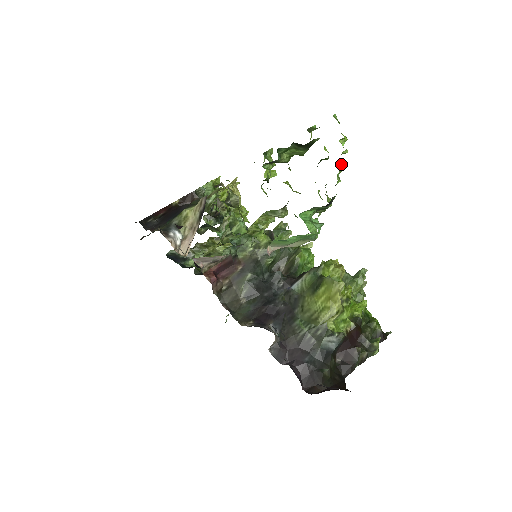
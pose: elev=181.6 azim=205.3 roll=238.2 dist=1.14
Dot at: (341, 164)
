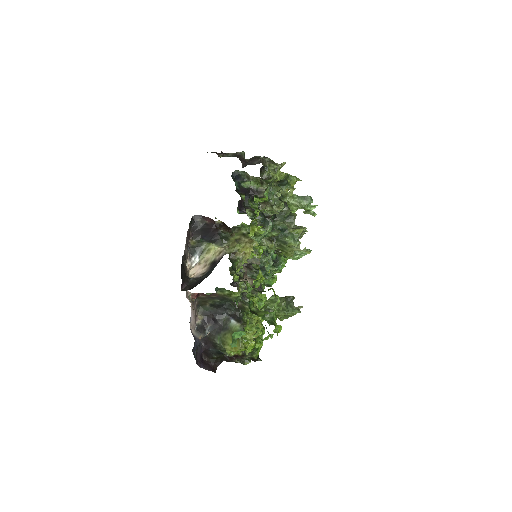
Dot at: (266, 338)
